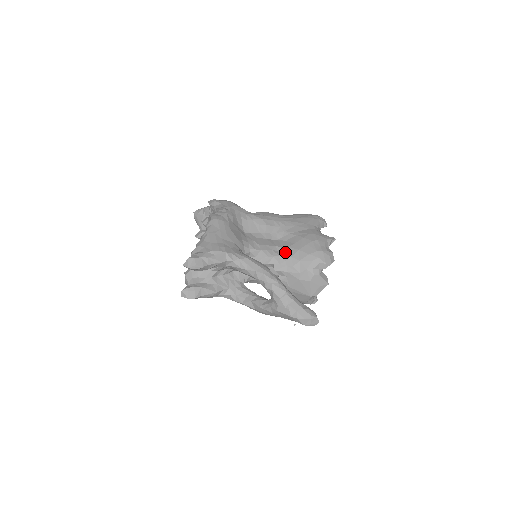
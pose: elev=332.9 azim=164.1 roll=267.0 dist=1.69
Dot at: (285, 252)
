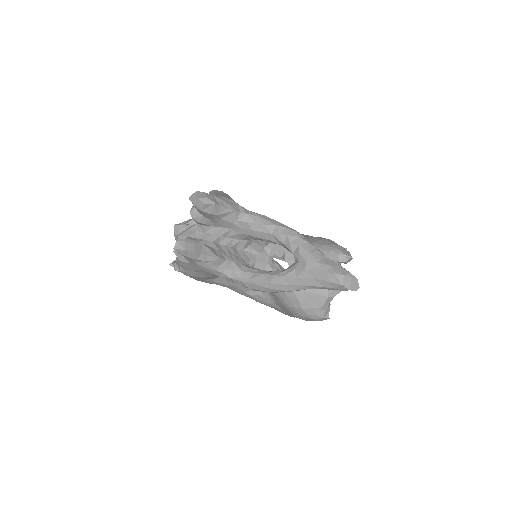
Dot at: occluded
